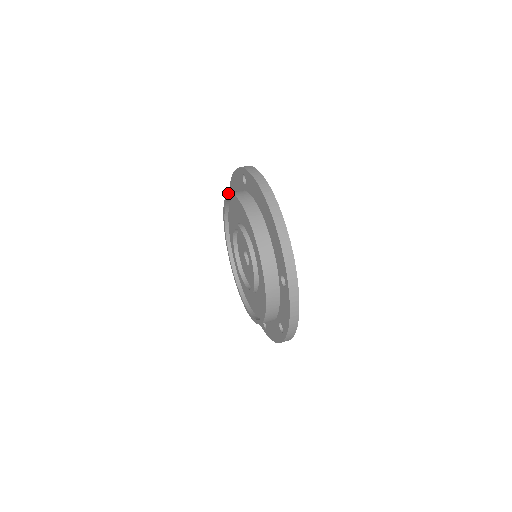
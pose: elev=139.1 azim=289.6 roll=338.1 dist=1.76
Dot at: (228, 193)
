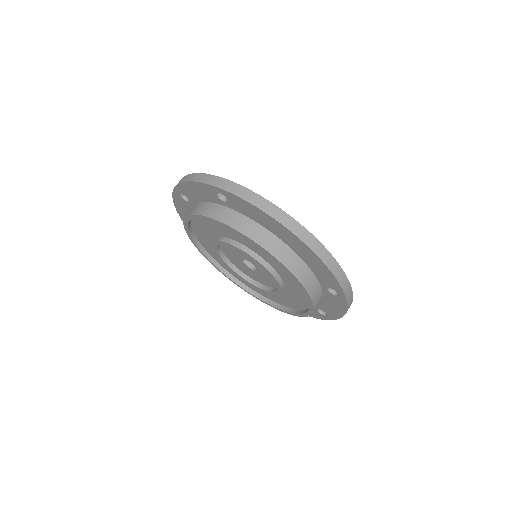
Dot at: (201, 216)
